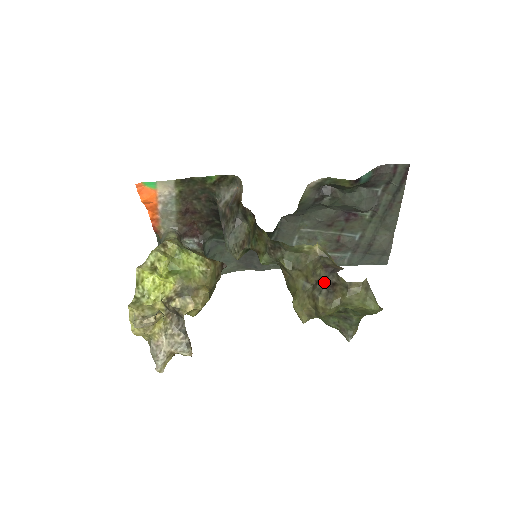
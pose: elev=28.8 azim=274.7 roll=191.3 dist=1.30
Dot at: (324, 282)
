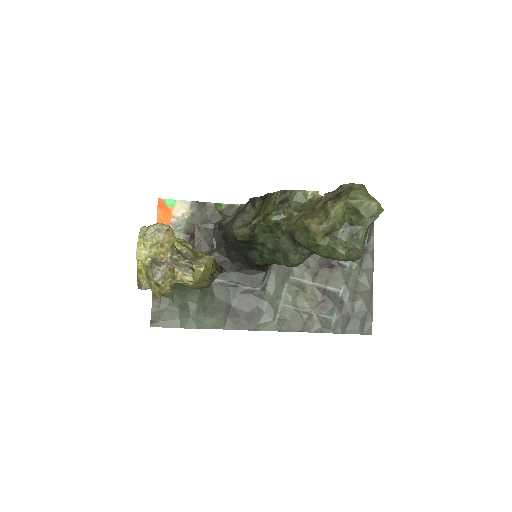
Dot at: (330, 197)
